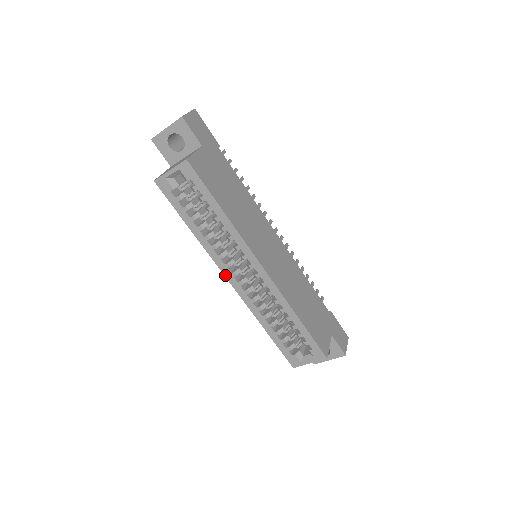
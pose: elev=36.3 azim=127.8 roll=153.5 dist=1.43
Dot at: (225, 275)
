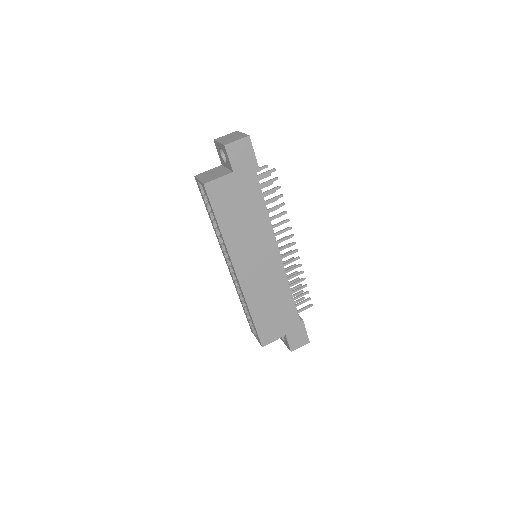
Dot at: (224, 256)
